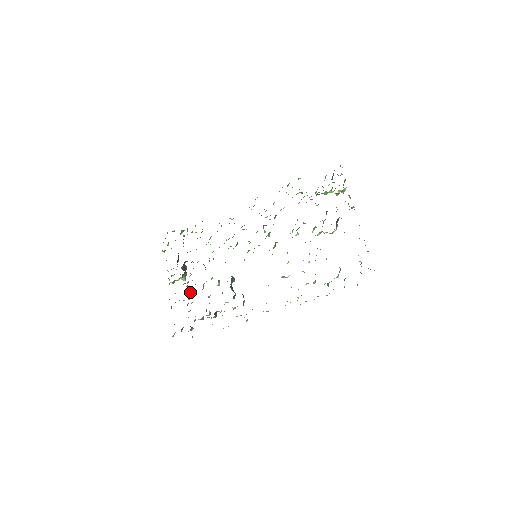
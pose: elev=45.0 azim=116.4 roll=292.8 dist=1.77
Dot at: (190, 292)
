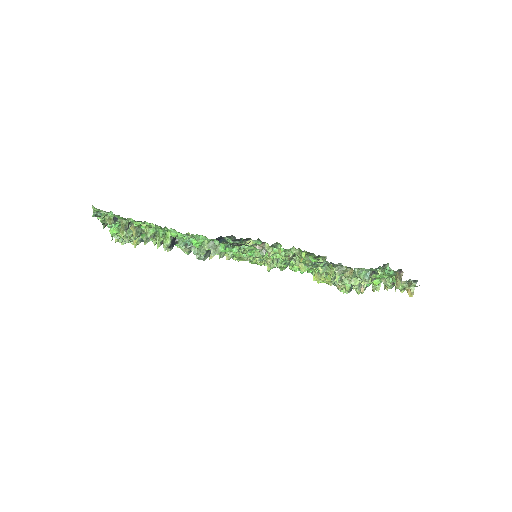
Dot at: occluded
